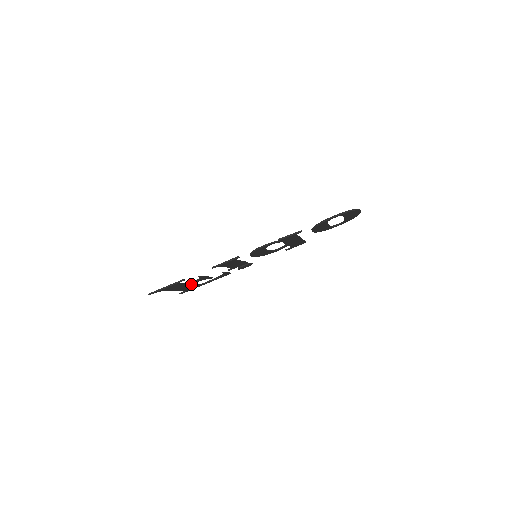
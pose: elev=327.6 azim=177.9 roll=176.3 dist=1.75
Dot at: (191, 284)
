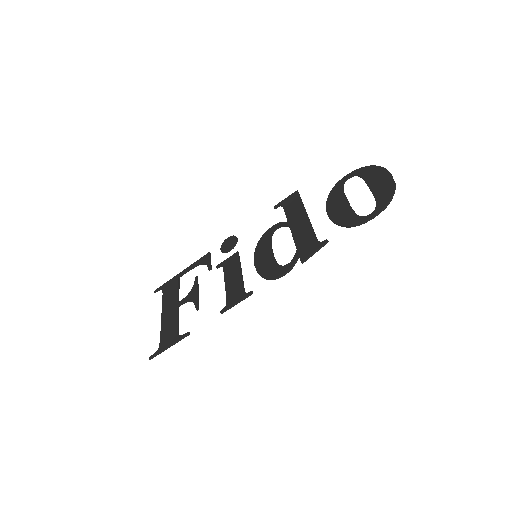
Dot at: (180, 303)
